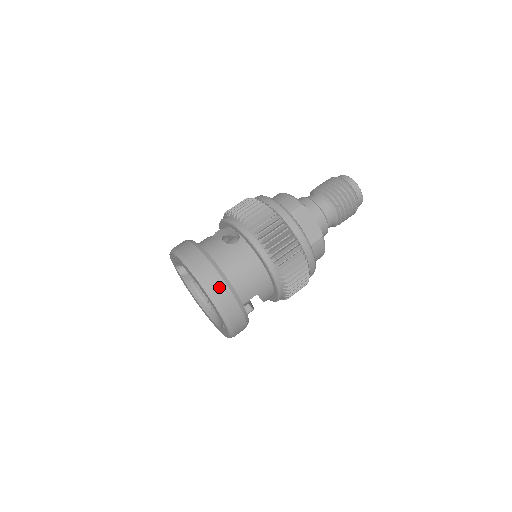
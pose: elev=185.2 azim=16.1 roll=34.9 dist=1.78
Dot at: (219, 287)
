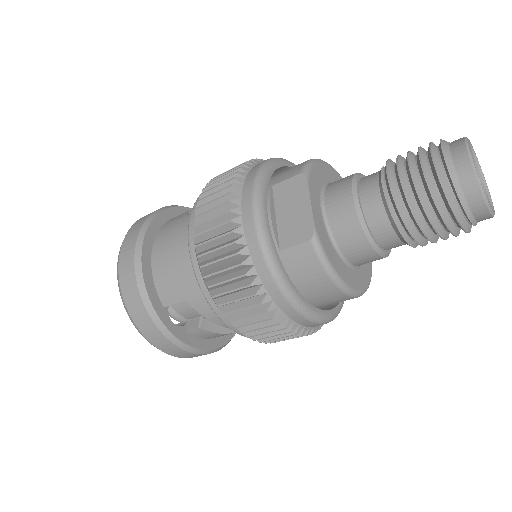
Dot at: (127, 261)
